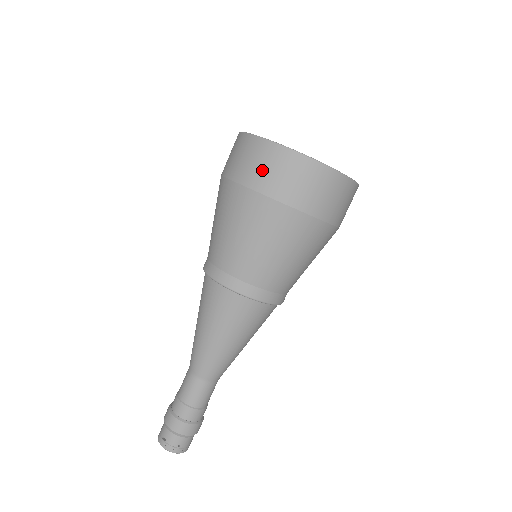
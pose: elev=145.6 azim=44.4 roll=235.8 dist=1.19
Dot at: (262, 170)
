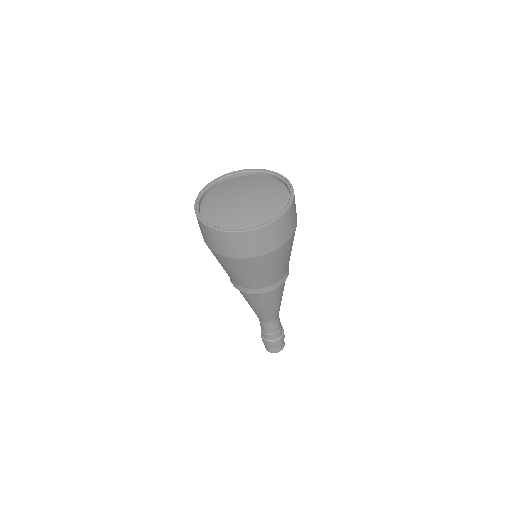
Dot at: (218, 245)
